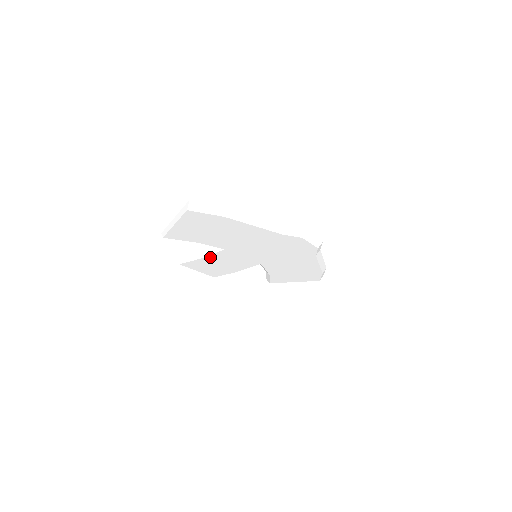
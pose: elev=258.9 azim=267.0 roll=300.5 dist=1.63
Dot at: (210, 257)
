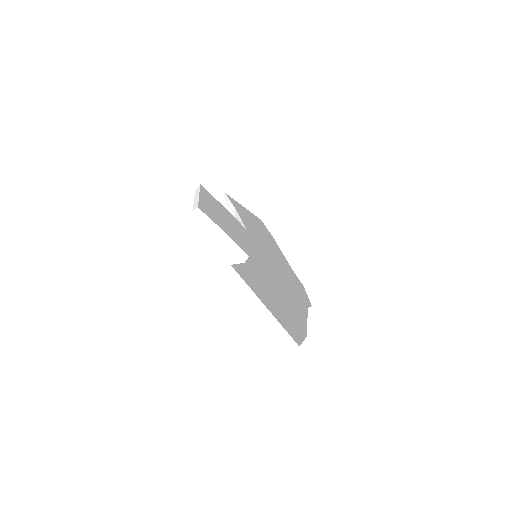
Dot at: occluded
